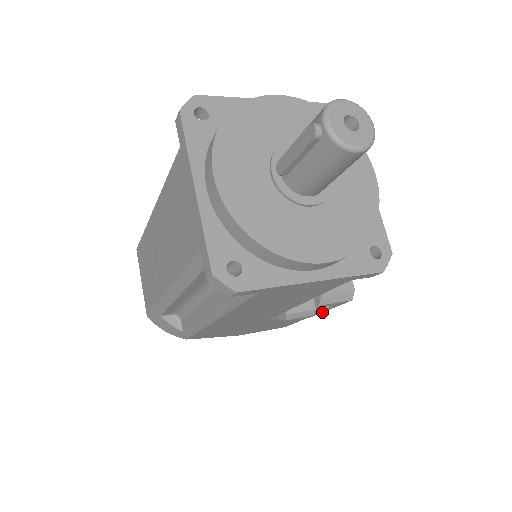
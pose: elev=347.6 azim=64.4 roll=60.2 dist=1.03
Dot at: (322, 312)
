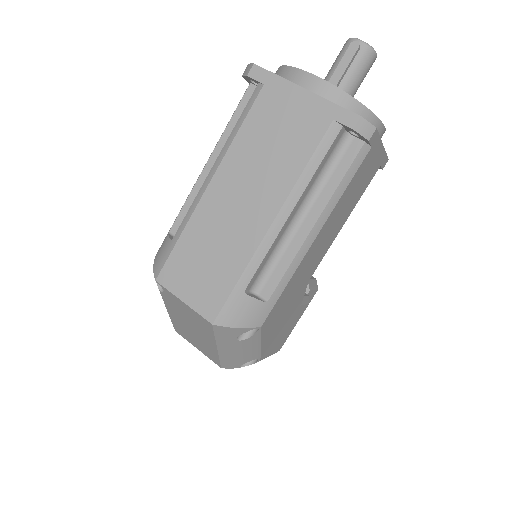
Dot at: occluded
